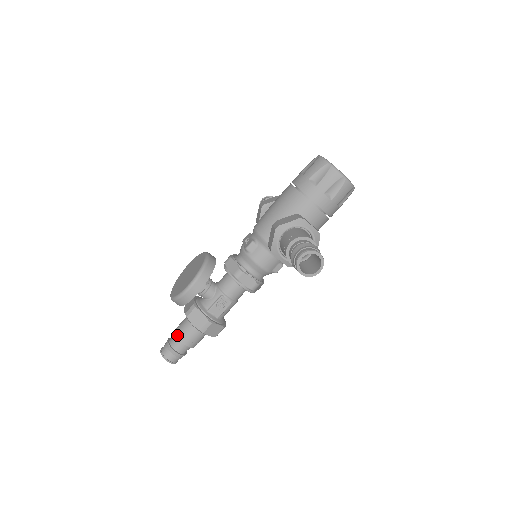
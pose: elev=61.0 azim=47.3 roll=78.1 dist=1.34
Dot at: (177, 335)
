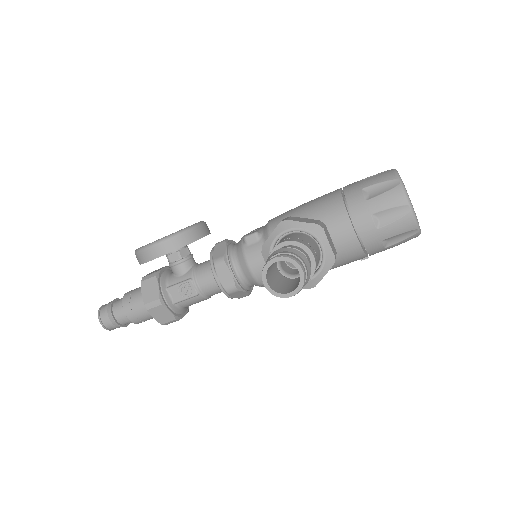
Dot at: (124, 298)
